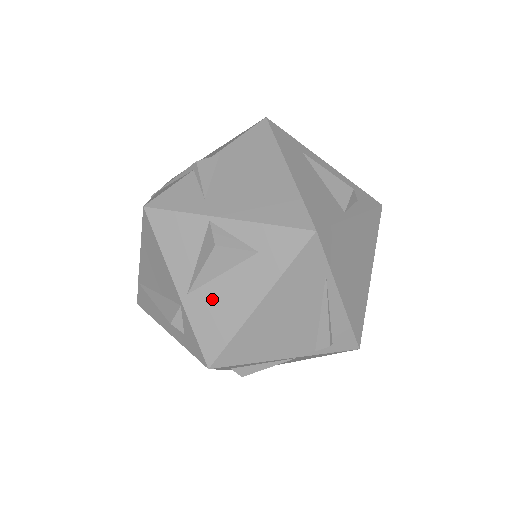
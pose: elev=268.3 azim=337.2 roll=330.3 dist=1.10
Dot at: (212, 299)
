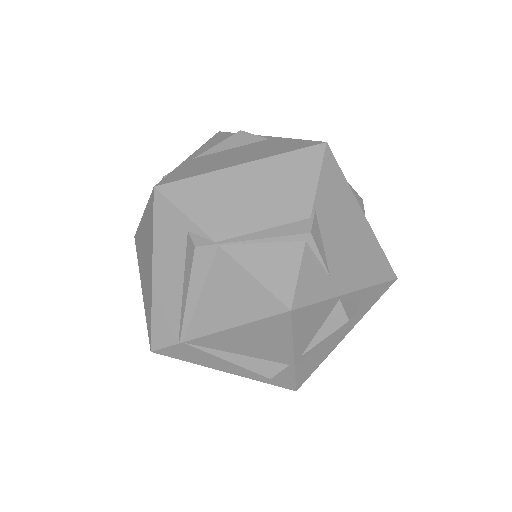
Dot at: (317, 350)
